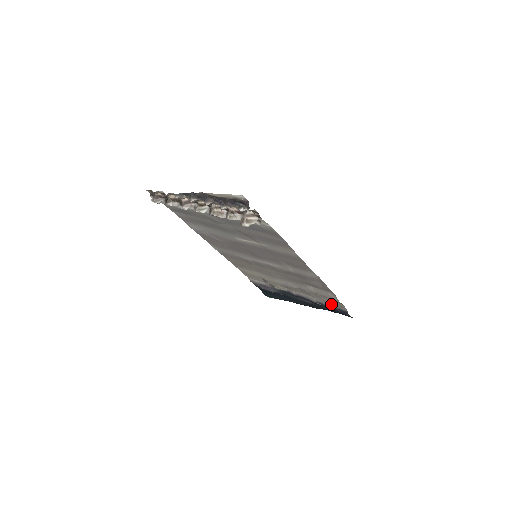
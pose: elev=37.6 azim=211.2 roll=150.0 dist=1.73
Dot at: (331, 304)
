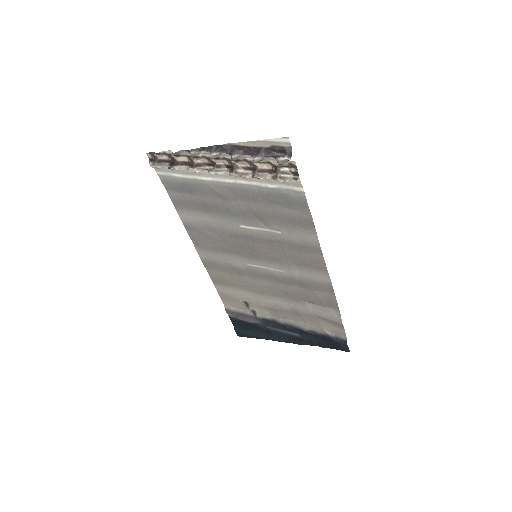
Dot at: (327, 331)
